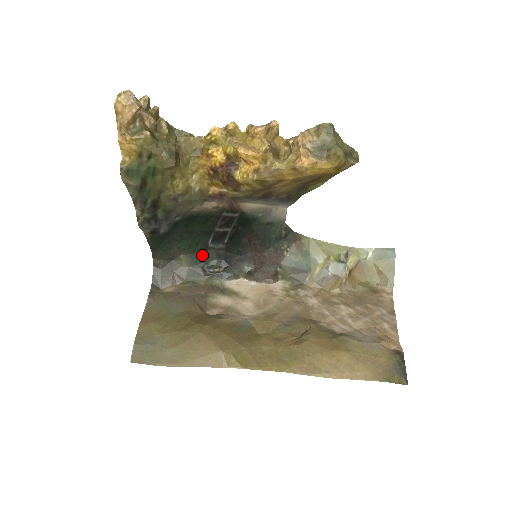
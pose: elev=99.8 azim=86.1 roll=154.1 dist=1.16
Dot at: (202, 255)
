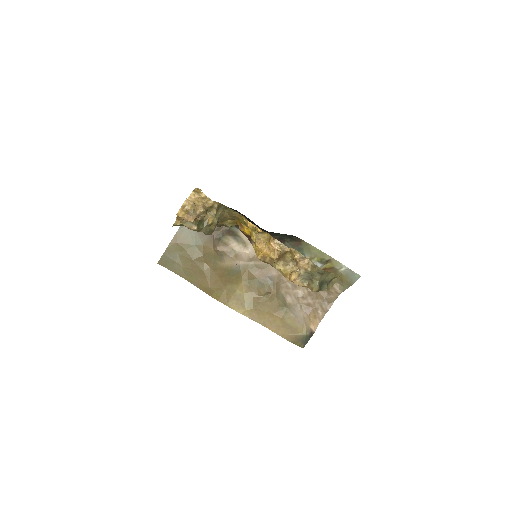
Dot at: occluded
